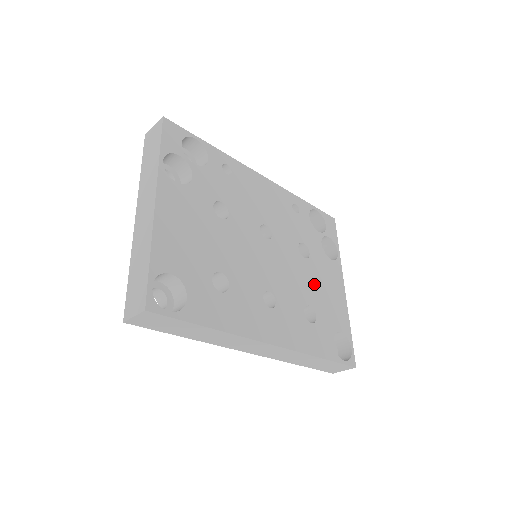
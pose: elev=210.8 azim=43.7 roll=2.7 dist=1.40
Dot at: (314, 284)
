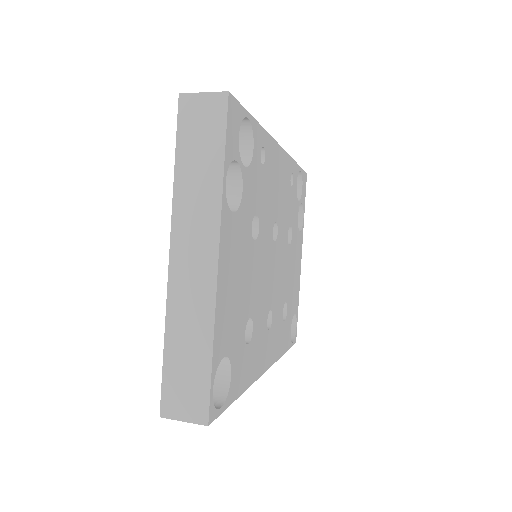
Dot at: (290, 273)
